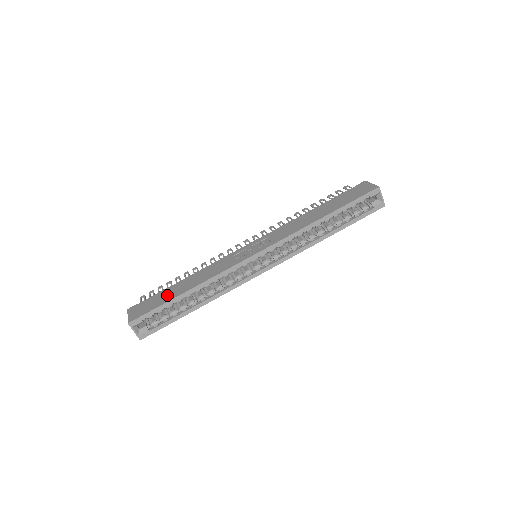
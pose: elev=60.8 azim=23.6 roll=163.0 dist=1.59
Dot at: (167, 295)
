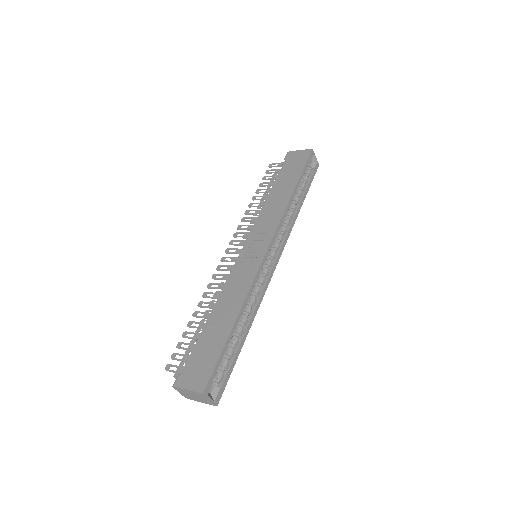
Dot at: (213, 339)
